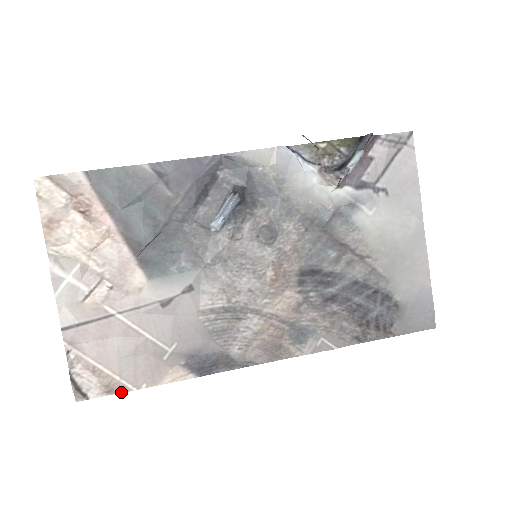
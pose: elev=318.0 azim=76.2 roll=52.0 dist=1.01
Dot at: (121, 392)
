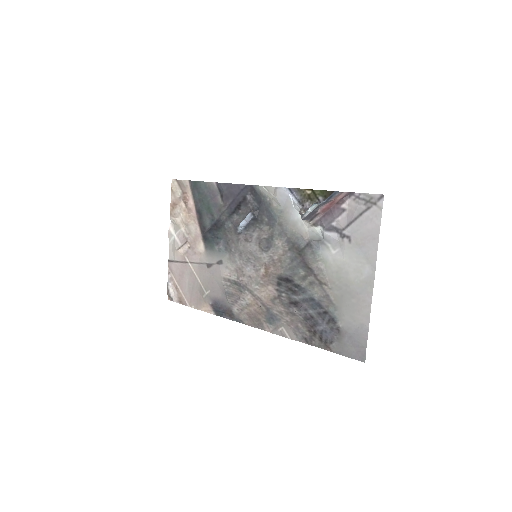
Dot at: occluded
